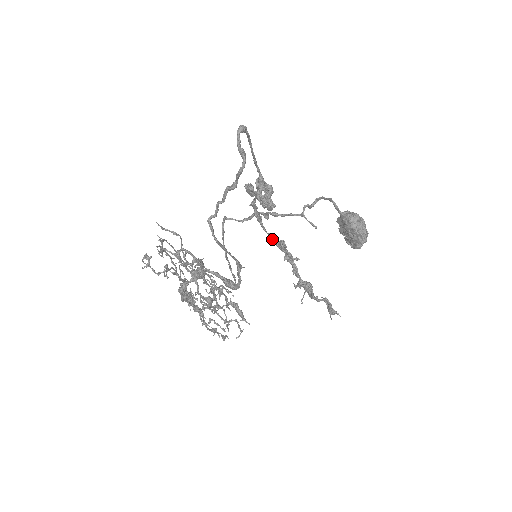
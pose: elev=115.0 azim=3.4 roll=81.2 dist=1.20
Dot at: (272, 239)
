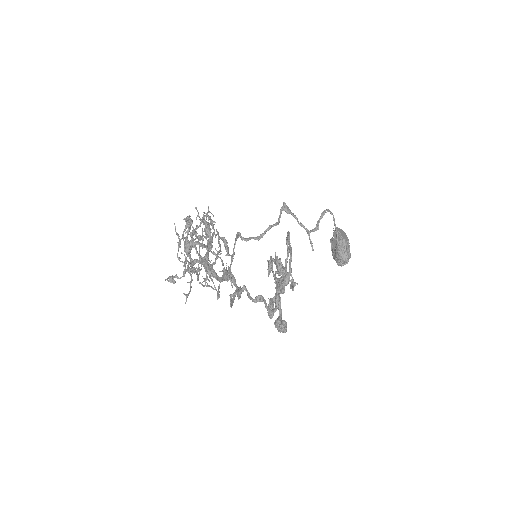
Dot at: (274, 262)
